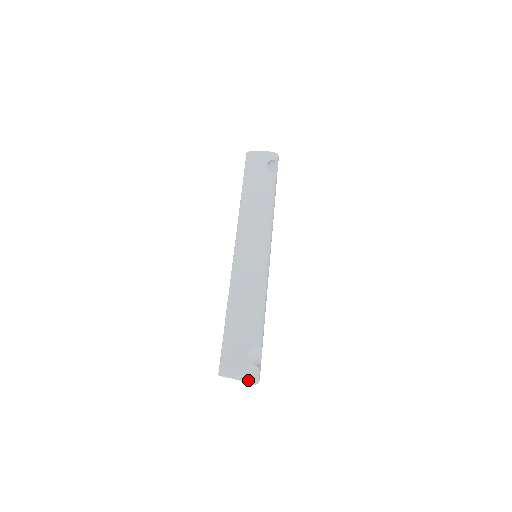
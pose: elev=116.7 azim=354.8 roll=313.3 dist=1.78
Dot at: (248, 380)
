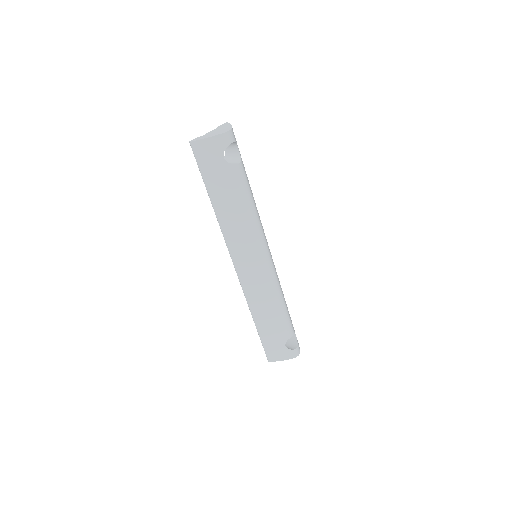
Dot at: occluded
